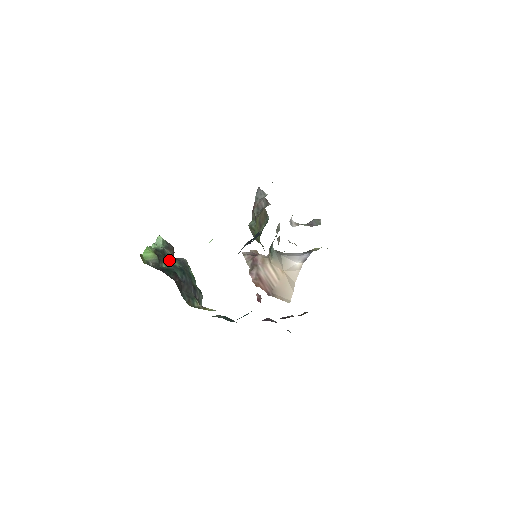
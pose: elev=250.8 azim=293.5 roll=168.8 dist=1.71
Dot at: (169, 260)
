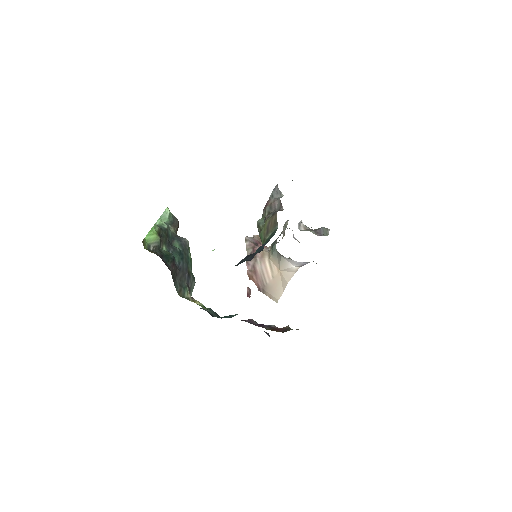
Dot at: (171, 240)
